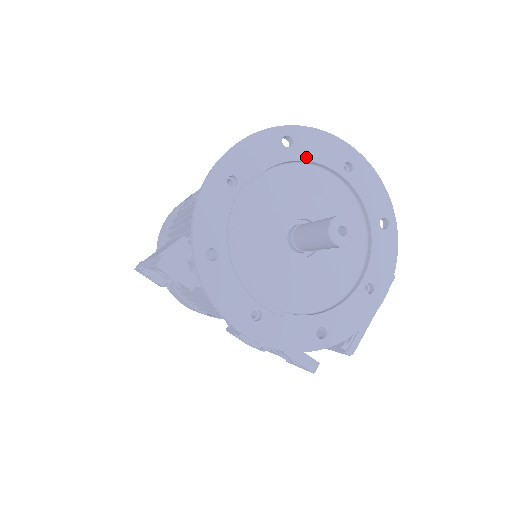
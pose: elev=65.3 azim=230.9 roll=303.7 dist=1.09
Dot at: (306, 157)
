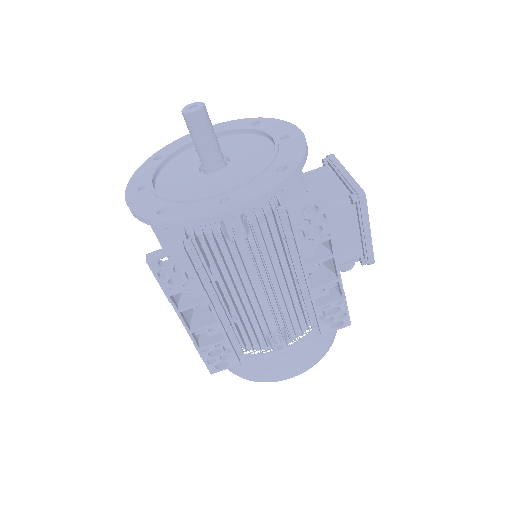
Dot at: (174, 150)
